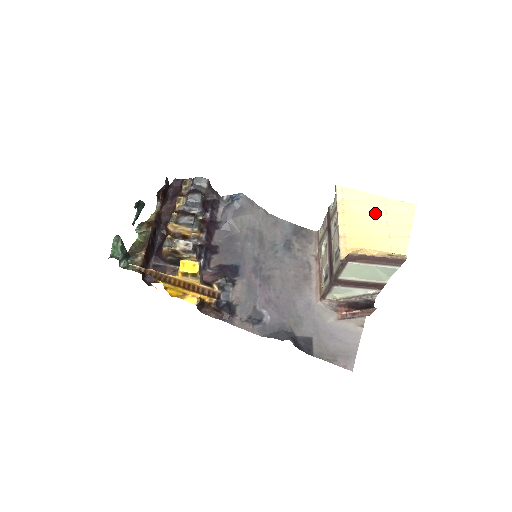
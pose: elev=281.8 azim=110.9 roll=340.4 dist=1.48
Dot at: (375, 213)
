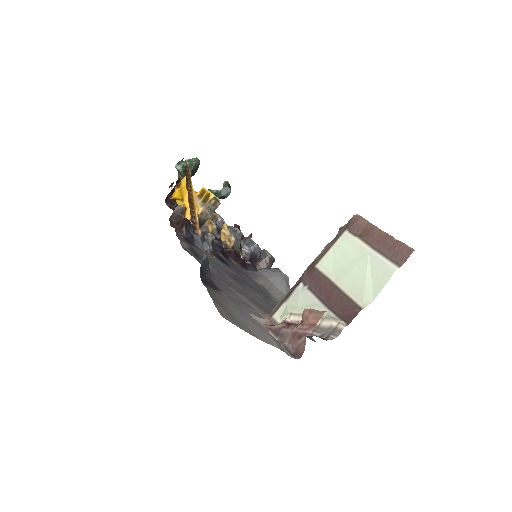
Dot at: occluded
